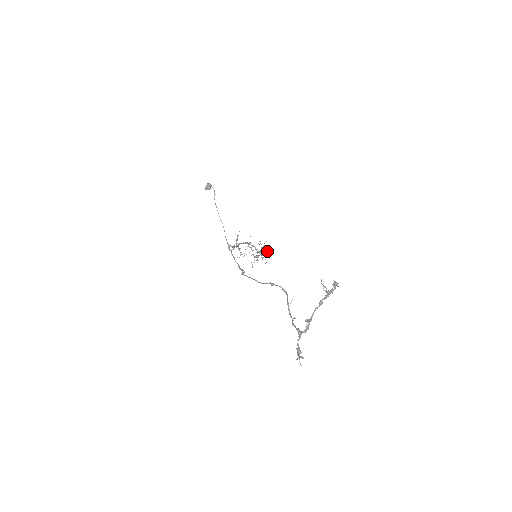
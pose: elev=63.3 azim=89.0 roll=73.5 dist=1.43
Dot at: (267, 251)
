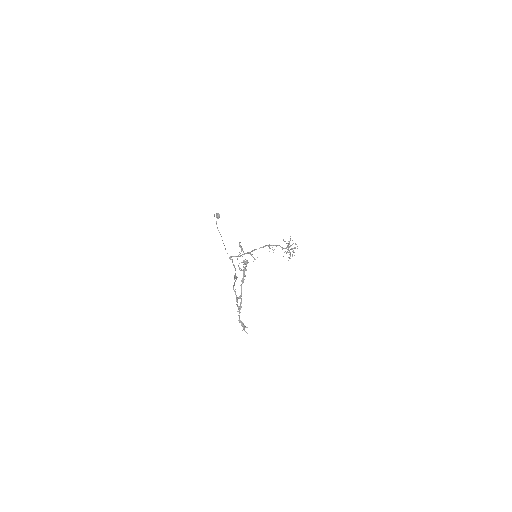
Dot at: (295, 244)
